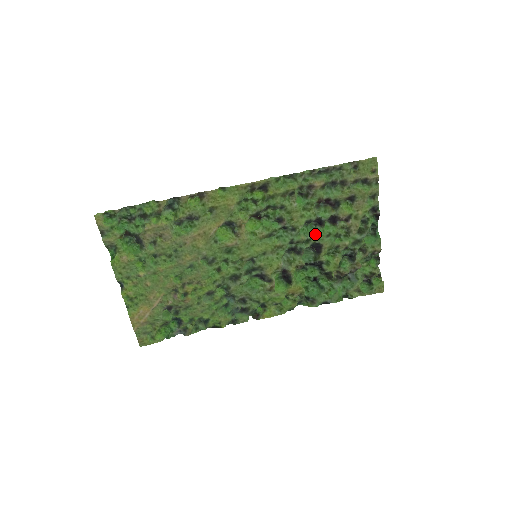
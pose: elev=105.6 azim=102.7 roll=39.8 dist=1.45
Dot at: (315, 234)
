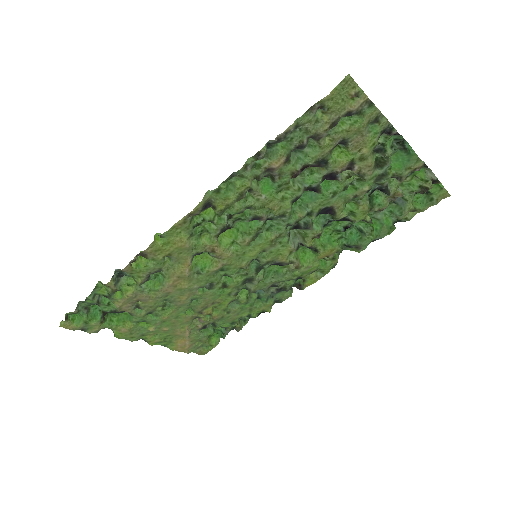
Dot at: (314, 203)
